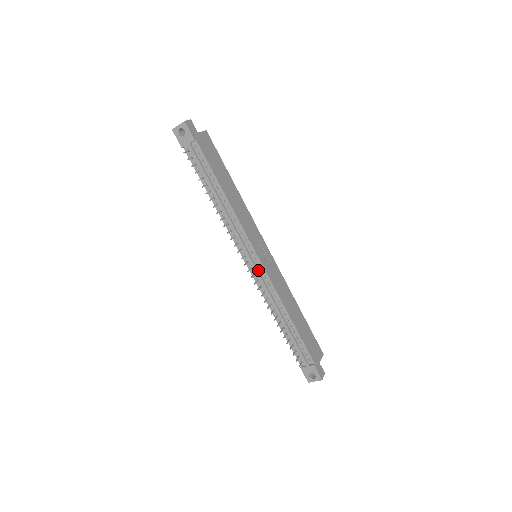
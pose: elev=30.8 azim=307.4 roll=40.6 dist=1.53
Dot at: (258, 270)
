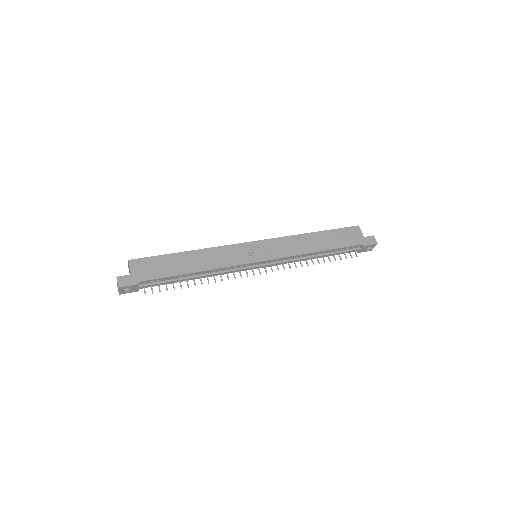
Dot at: (269, 263)
